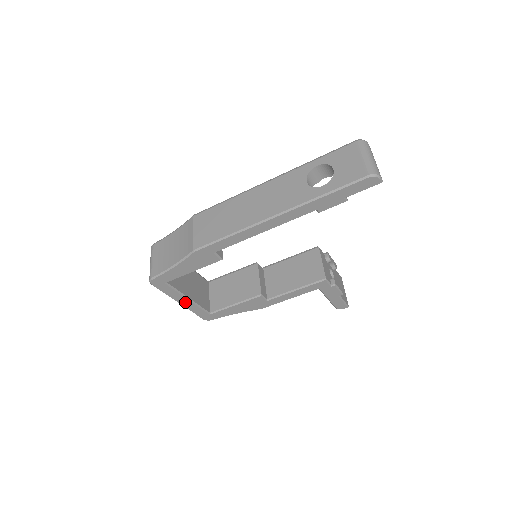
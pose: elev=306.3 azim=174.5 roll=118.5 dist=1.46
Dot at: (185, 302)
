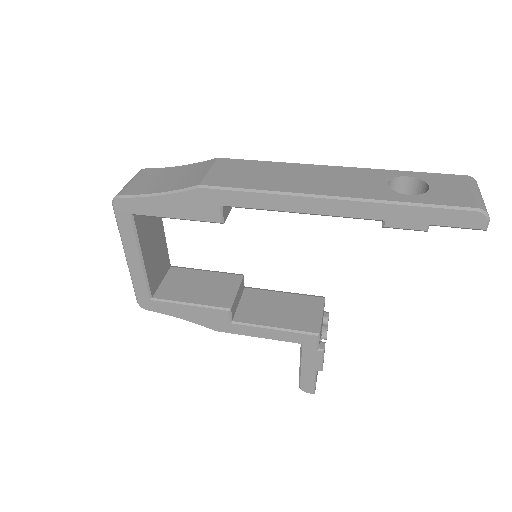
Dot at: (134, 261)
